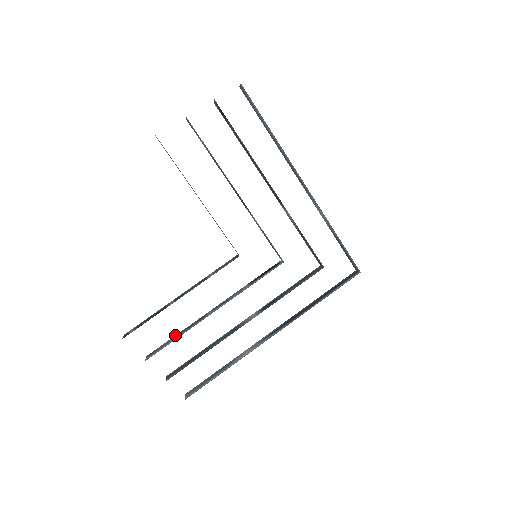
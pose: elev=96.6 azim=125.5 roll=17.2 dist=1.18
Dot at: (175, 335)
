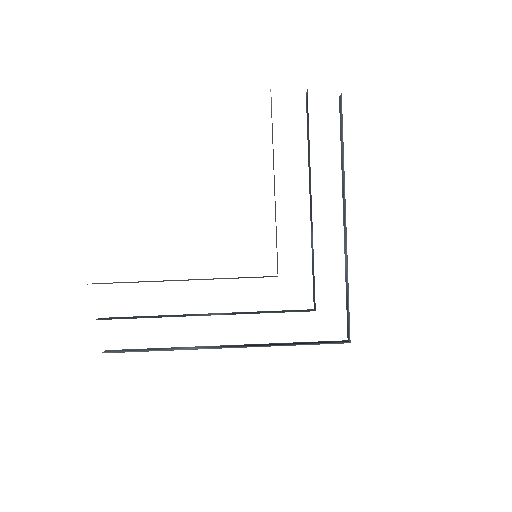
Dot at: occluded
